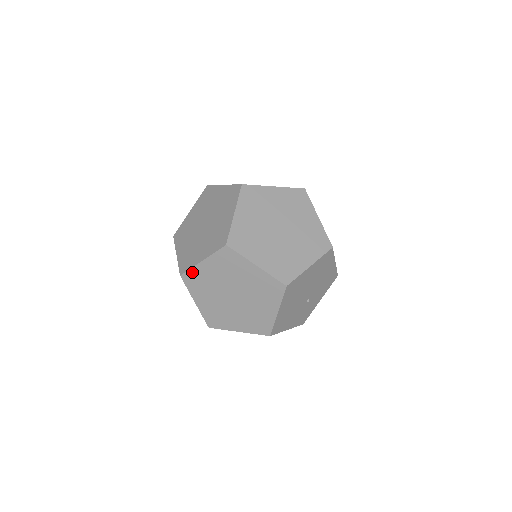
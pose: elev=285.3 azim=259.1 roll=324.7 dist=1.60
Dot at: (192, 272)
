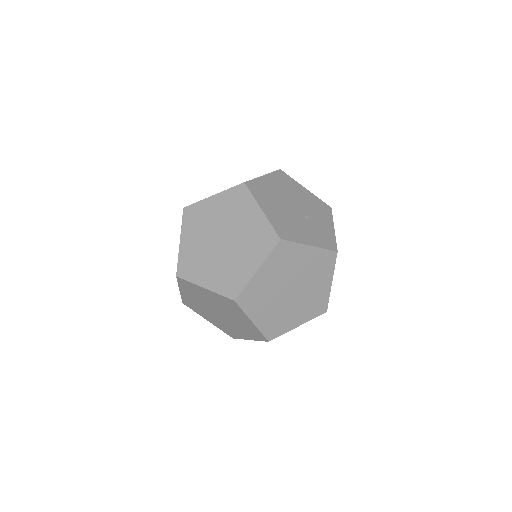
Dot at: (181, 261)
